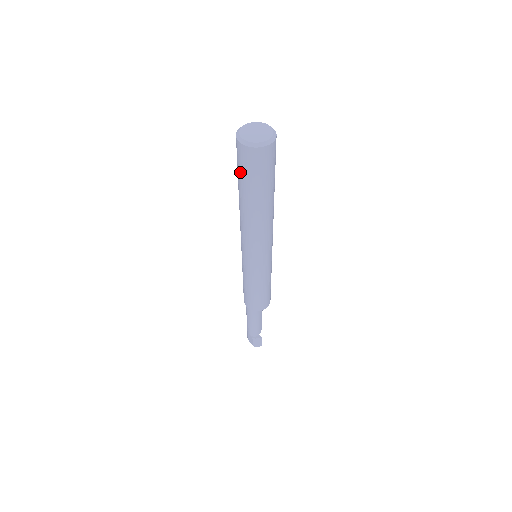
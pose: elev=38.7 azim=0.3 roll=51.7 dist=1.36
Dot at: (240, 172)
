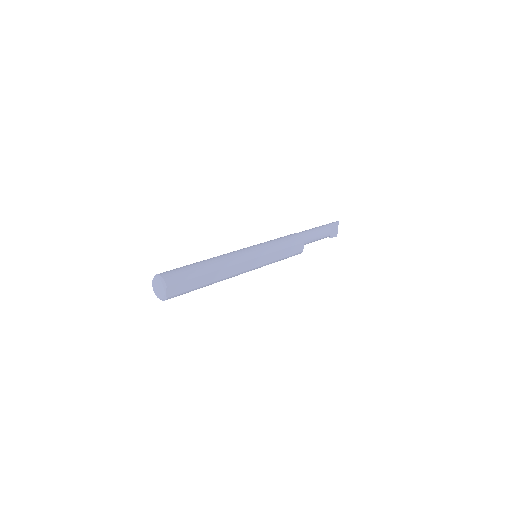
Dot at: occluded
